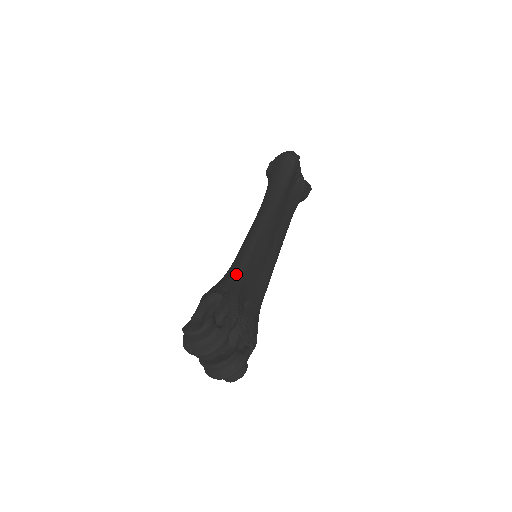
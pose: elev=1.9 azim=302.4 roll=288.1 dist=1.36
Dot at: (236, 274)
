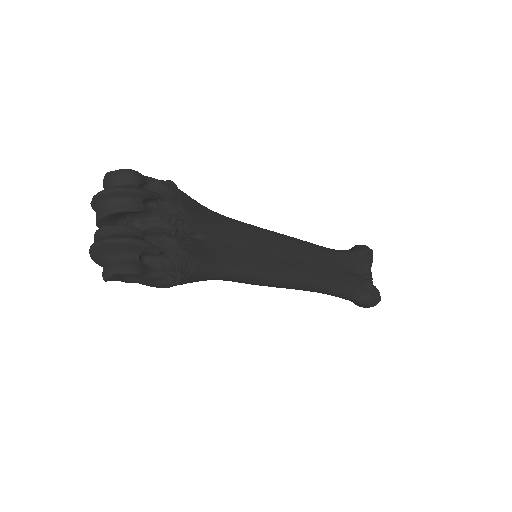
Dot at: occluded
